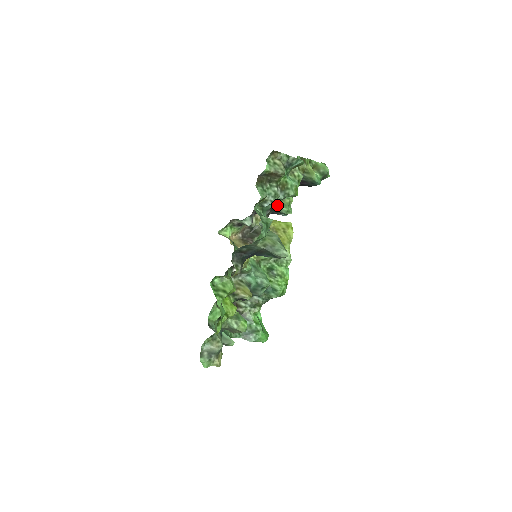
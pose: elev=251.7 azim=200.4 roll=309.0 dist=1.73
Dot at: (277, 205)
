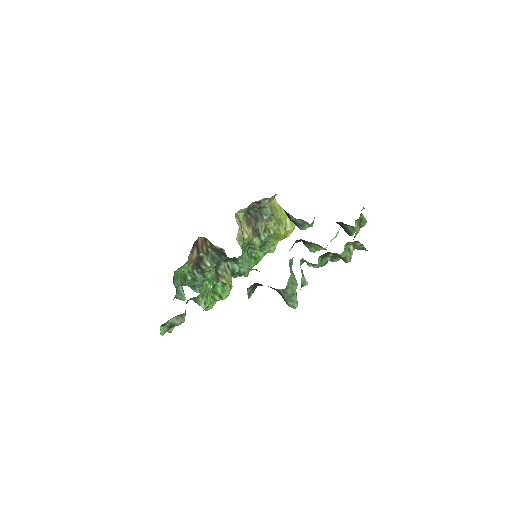
Dot at: (310, 244)
